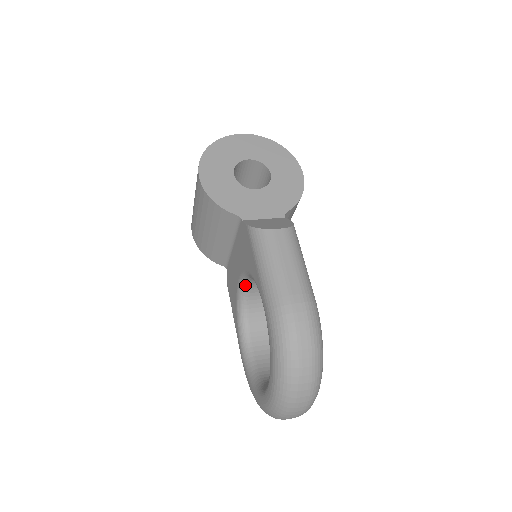
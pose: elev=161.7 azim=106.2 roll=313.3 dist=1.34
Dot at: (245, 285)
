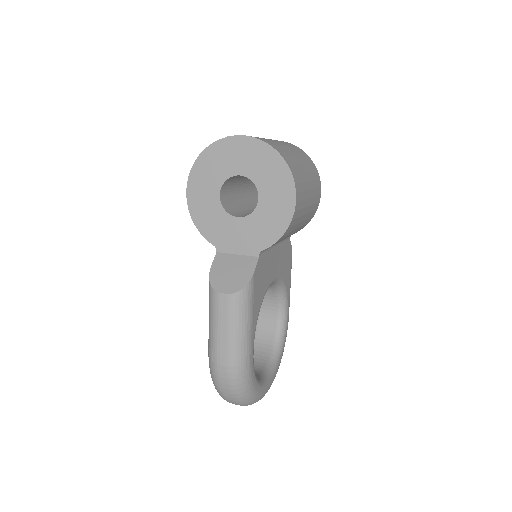
Dot at: occluded
